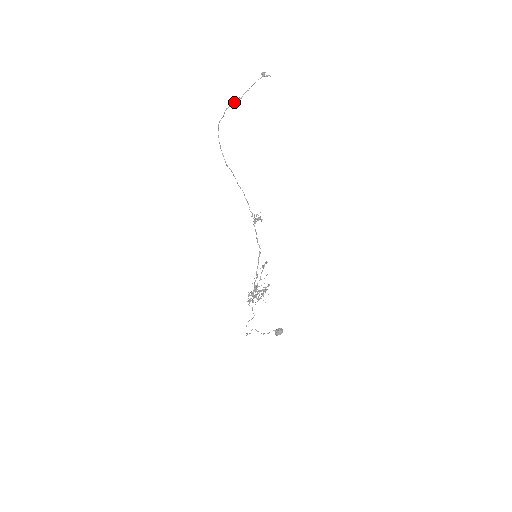
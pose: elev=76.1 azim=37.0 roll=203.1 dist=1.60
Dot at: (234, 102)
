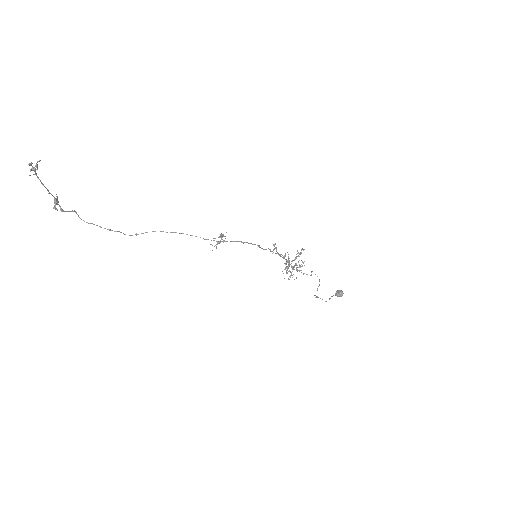
Dot at: occluded
